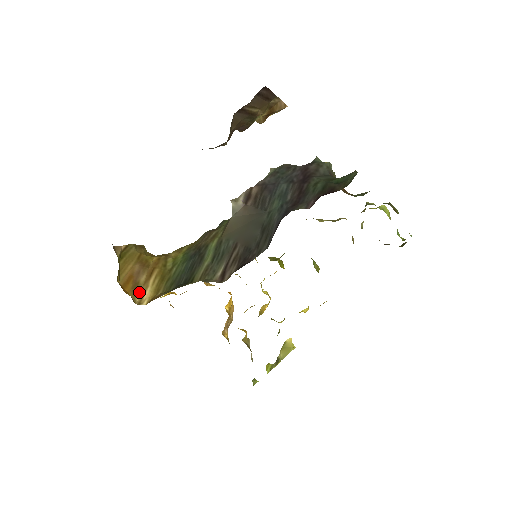
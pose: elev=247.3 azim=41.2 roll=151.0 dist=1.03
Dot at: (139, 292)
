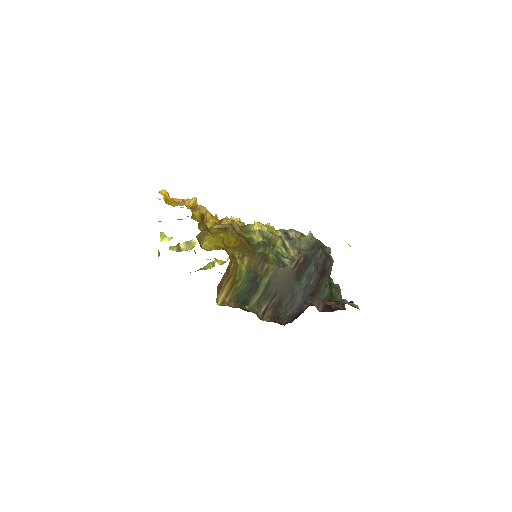
Dot at: (220, 293)
